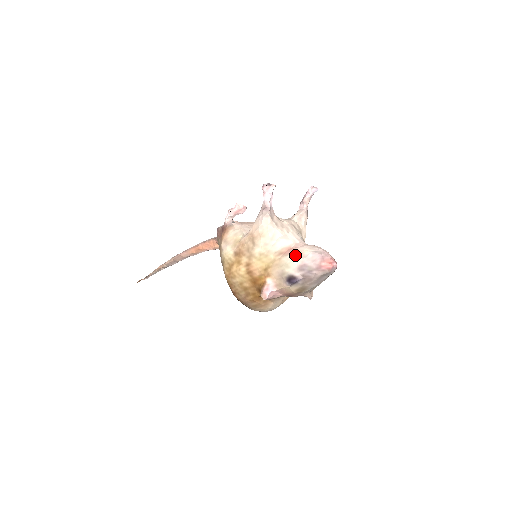
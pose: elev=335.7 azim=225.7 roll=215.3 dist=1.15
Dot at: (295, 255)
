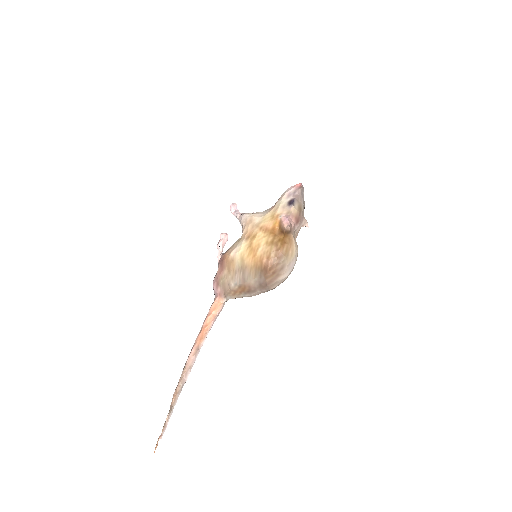
Dot at: (280, 198)
